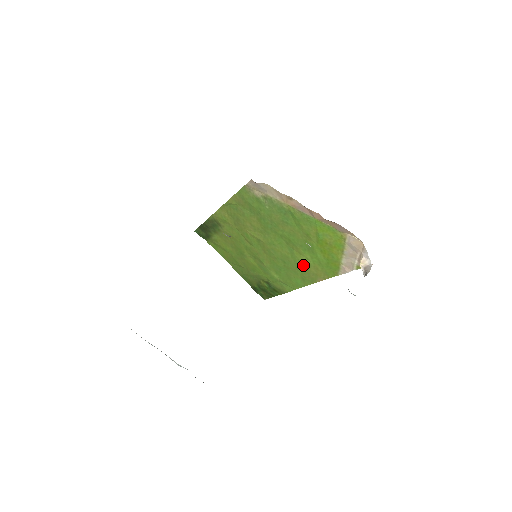
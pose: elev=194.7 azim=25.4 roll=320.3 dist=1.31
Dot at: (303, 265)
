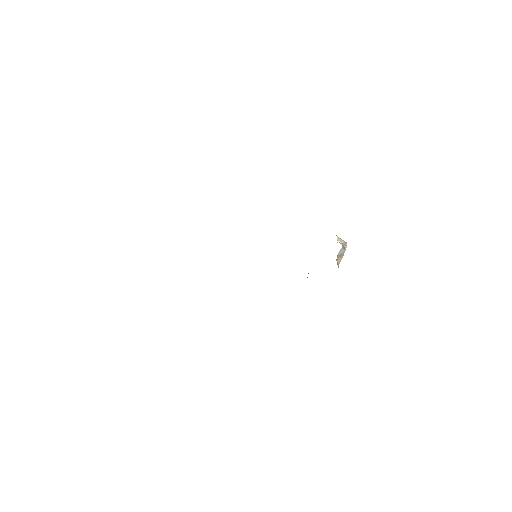
Dot at: occluded
